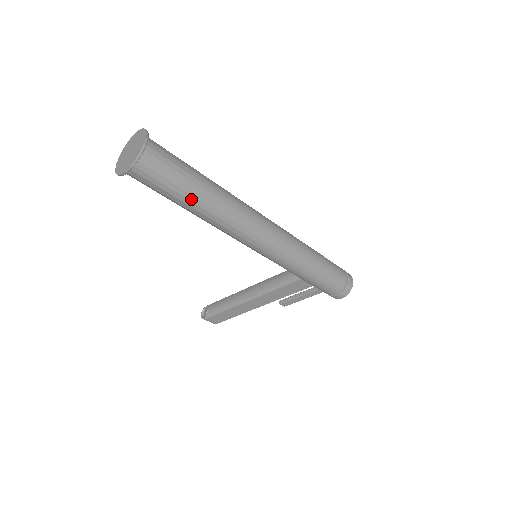
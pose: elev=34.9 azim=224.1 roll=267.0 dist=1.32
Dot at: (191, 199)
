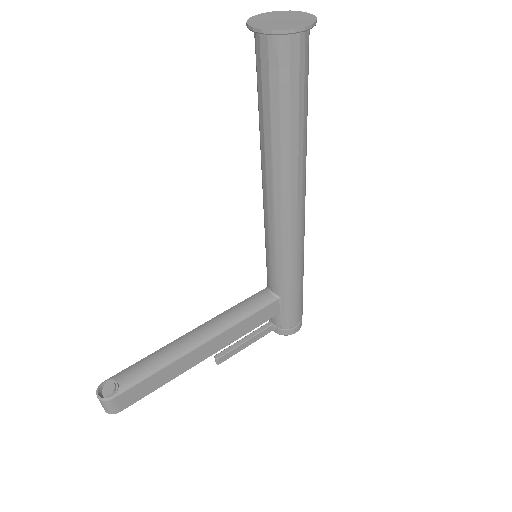
Dot at: (304, 117)
